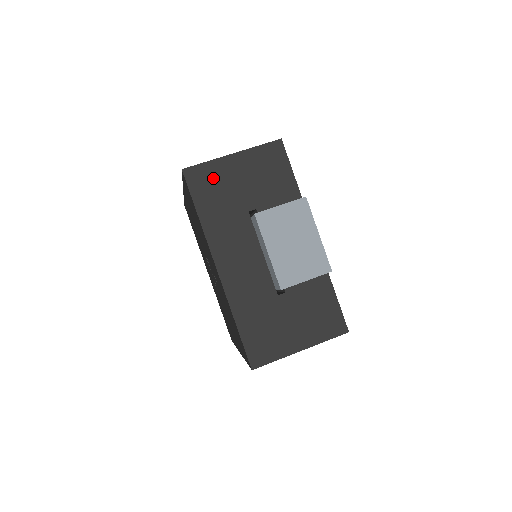
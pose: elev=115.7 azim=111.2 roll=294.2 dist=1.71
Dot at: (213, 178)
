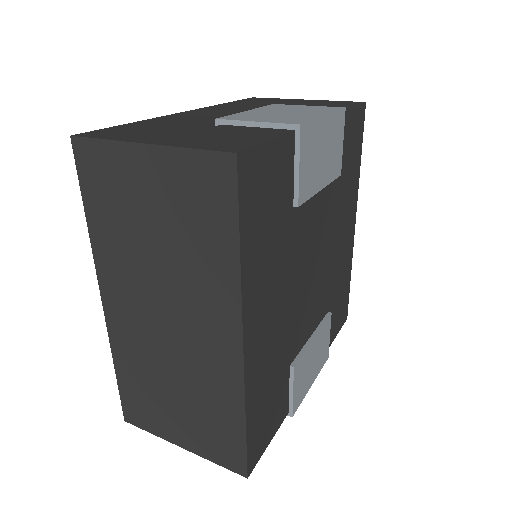
Dot at: occluded
